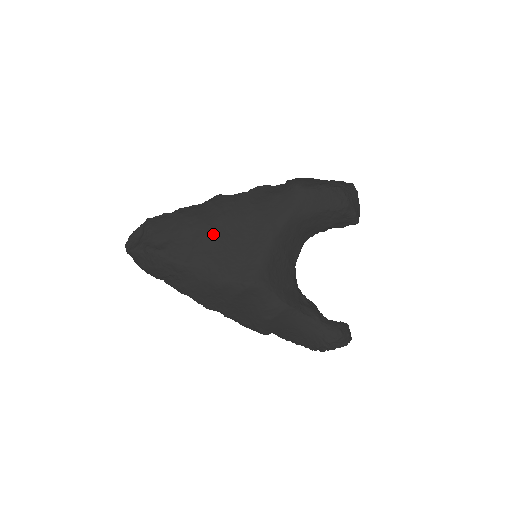
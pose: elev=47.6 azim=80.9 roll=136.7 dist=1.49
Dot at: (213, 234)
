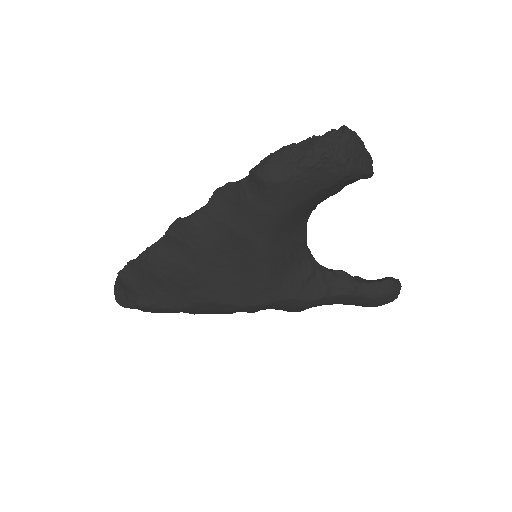
Dot at: (194, 274)
